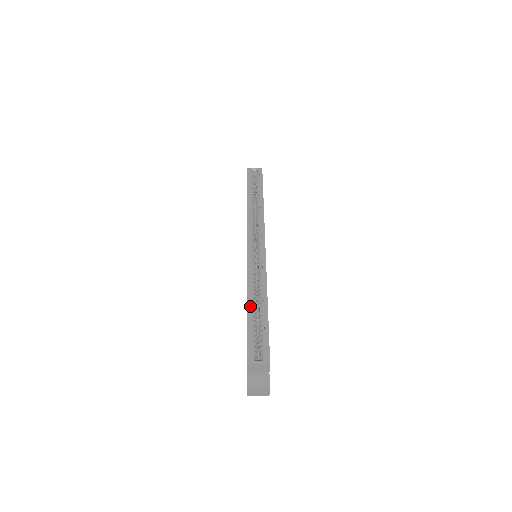
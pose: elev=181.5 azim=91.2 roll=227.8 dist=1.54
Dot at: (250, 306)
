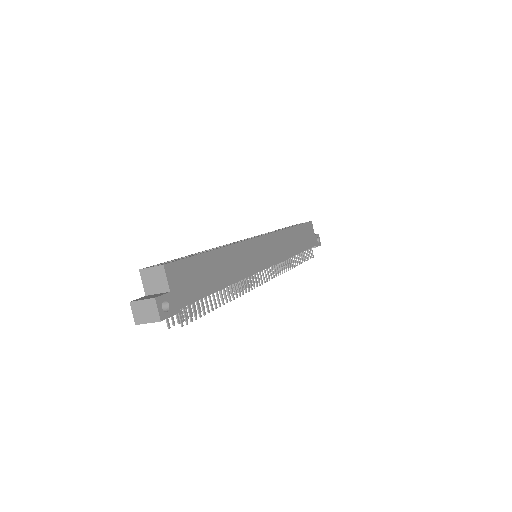
Dot at: (195, 253)
